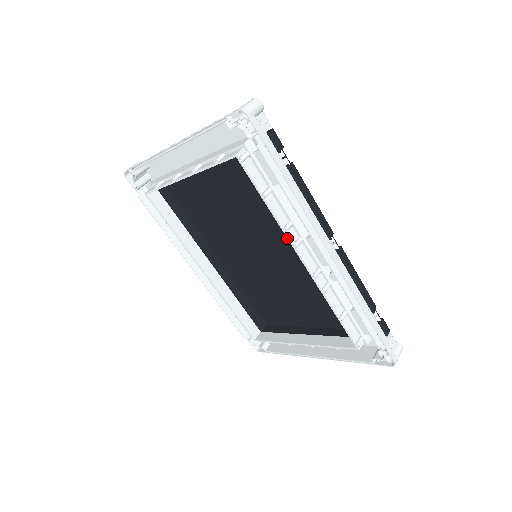
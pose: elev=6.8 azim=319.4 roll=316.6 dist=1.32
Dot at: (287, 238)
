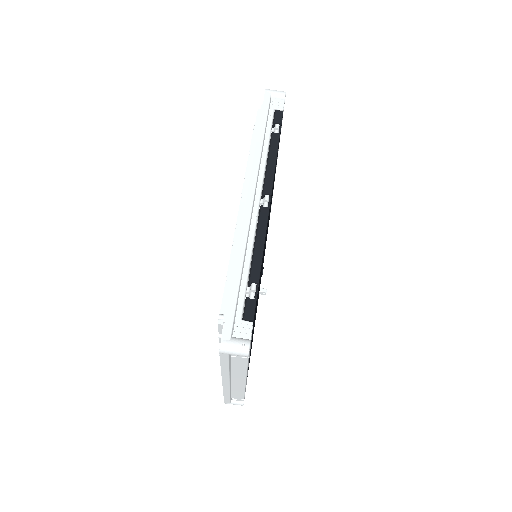
Dot at: occluded
